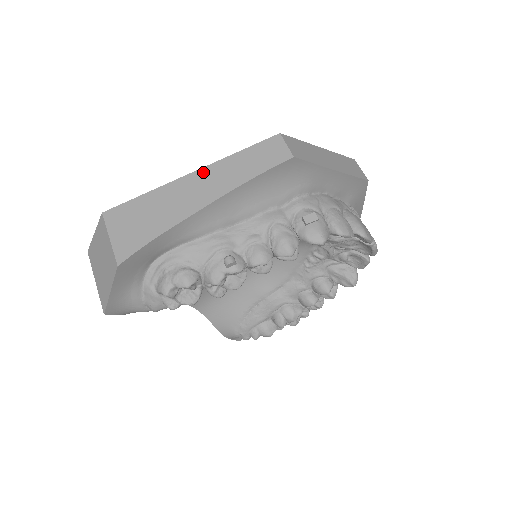
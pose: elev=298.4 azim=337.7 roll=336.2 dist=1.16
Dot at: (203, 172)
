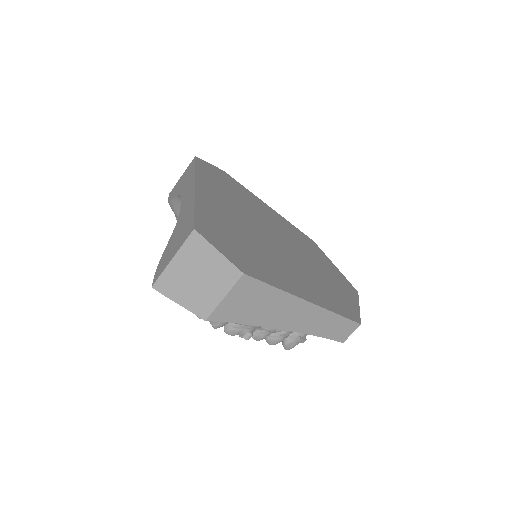
Dot at: (313, 308)
